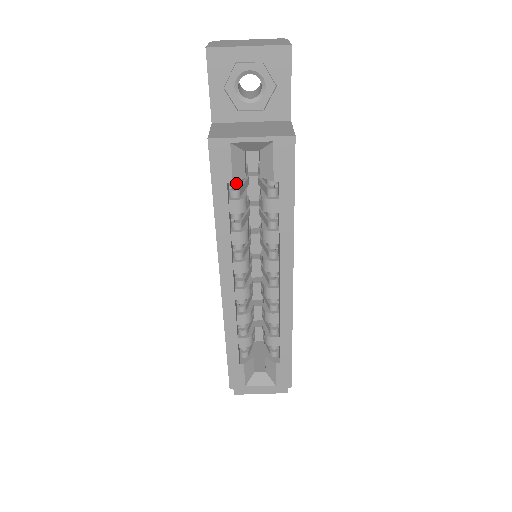
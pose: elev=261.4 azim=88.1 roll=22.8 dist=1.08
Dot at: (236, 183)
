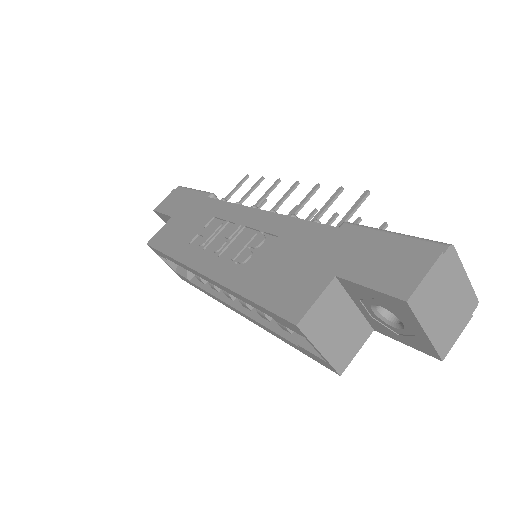
Dot at: occluded
